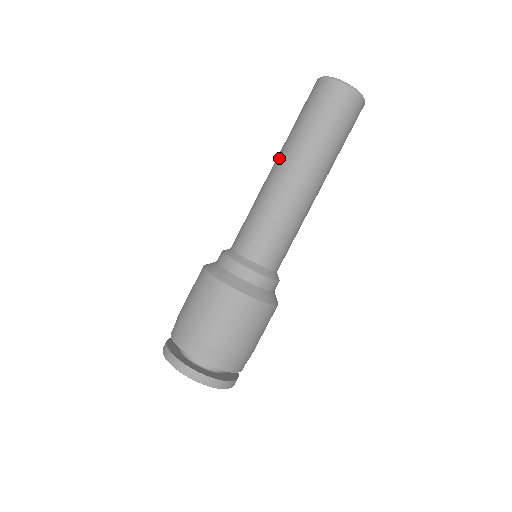
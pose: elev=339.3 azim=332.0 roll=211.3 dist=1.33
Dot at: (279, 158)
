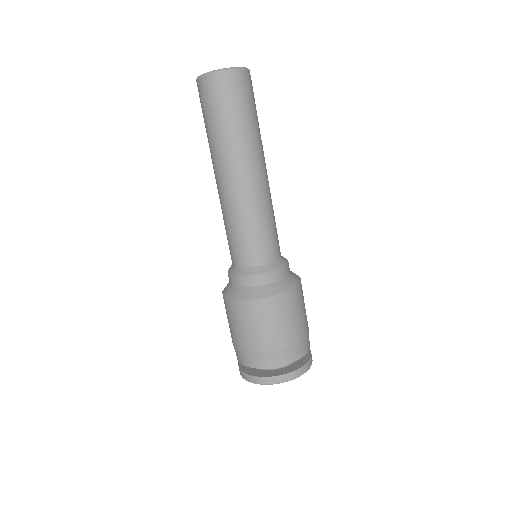
Dot at: occluded
